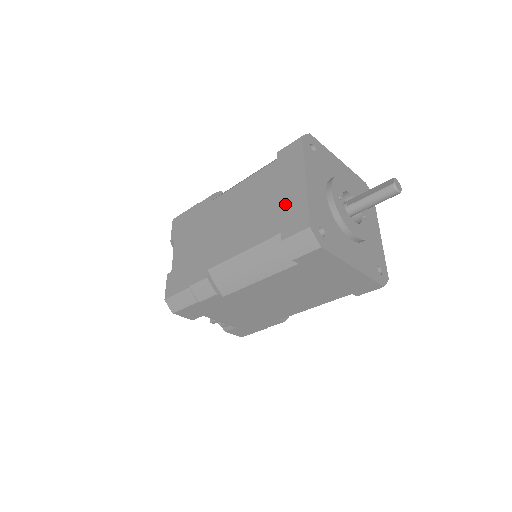
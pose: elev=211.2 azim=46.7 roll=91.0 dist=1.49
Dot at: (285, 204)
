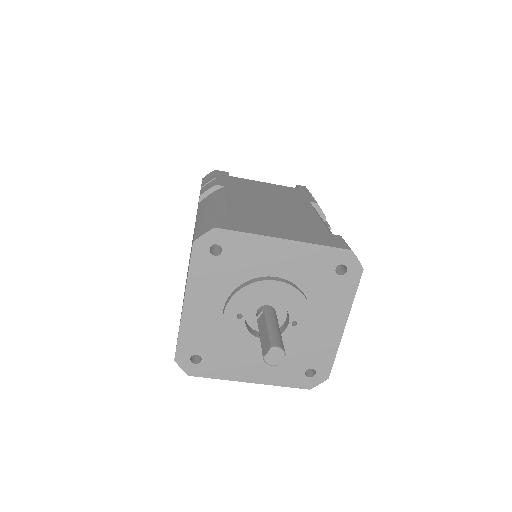
Dot at: occluded
